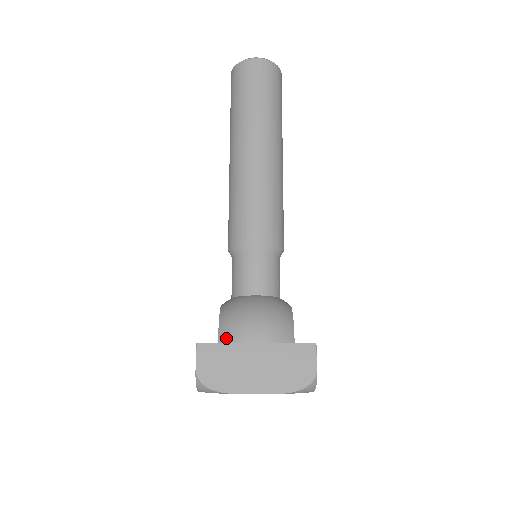
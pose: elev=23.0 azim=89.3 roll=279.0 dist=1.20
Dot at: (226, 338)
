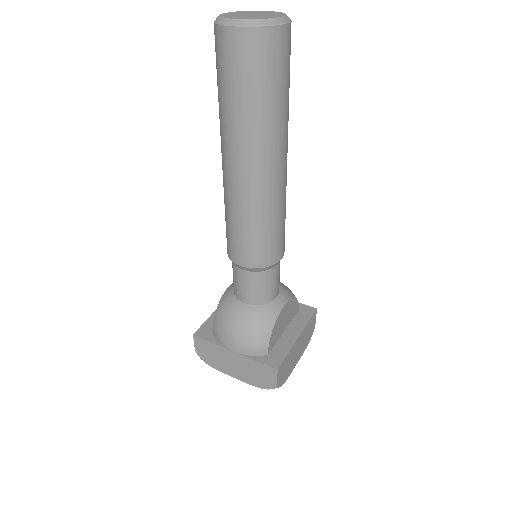
Dot at: (215, 335)
